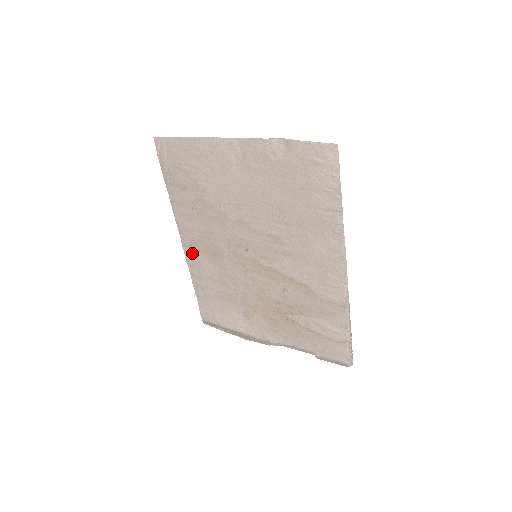
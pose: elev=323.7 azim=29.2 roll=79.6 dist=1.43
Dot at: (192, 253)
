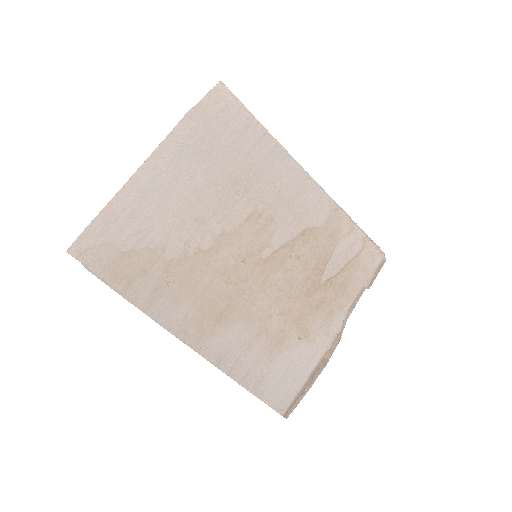
Dot at: (209, 344)
